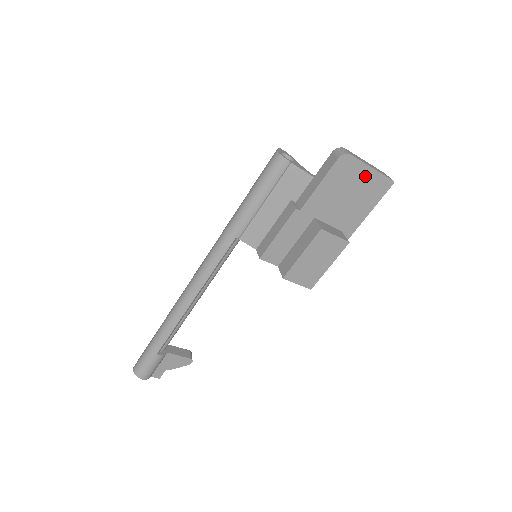
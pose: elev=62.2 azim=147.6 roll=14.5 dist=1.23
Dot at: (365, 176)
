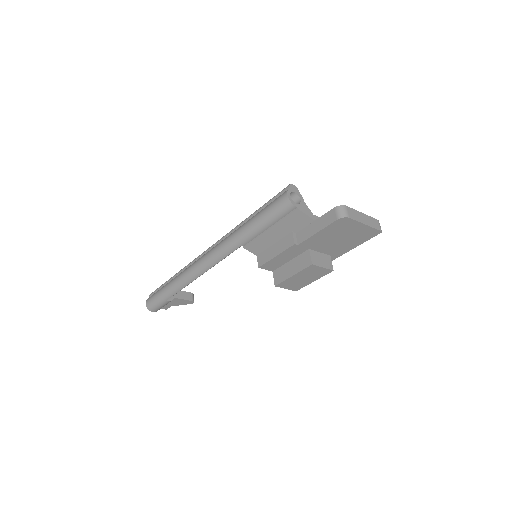
Dot at: (358, 228)
